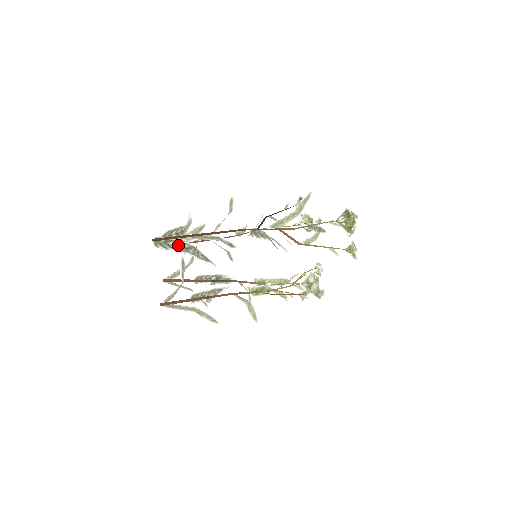
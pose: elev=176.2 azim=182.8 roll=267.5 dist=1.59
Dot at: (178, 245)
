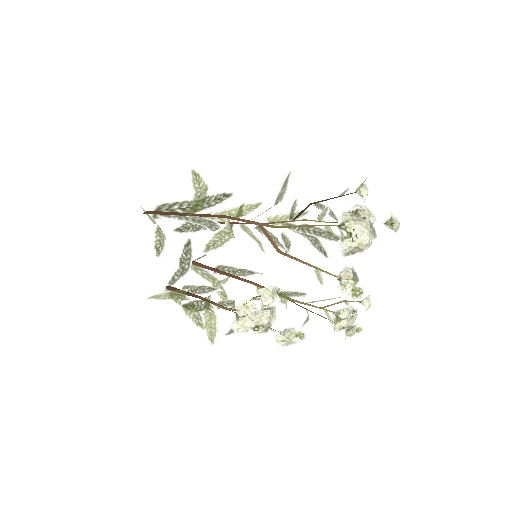
Dot at: (155, 222)
